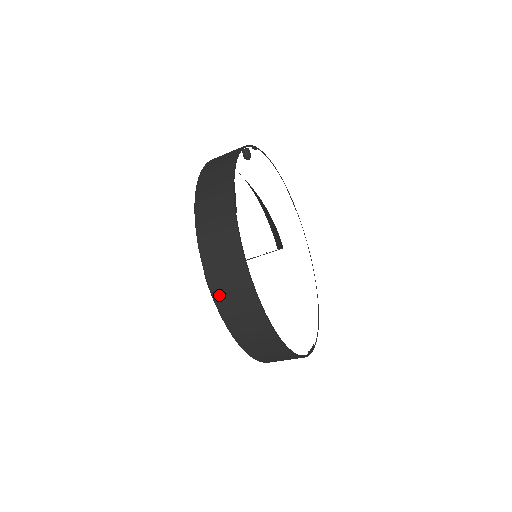
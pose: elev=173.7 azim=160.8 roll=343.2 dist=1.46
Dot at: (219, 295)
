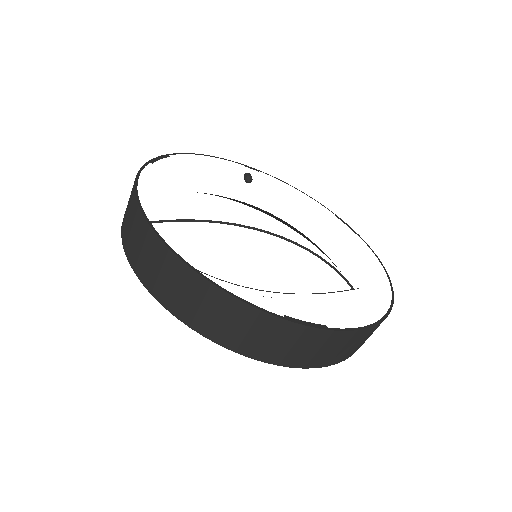
Dot at: (124, 236)
